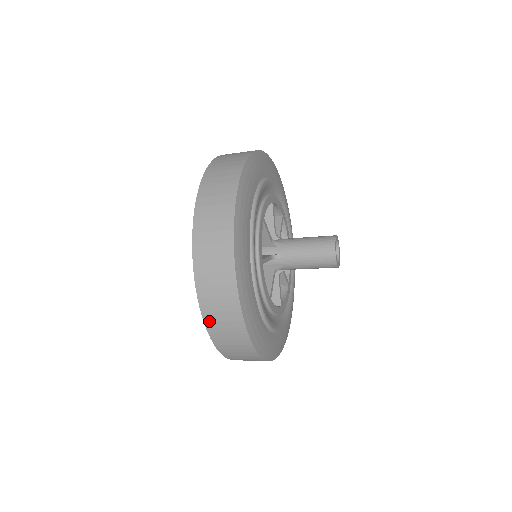
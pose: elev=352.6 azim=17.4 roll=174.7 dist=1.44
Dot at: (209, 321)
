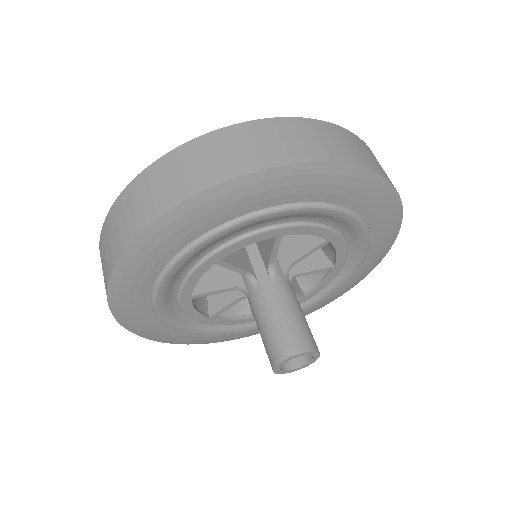
Dot at: occluded
